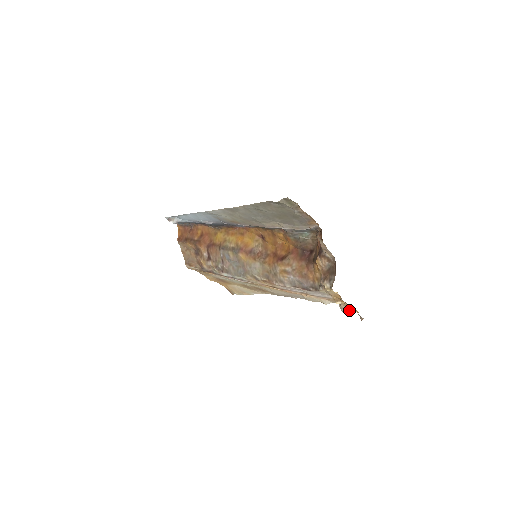
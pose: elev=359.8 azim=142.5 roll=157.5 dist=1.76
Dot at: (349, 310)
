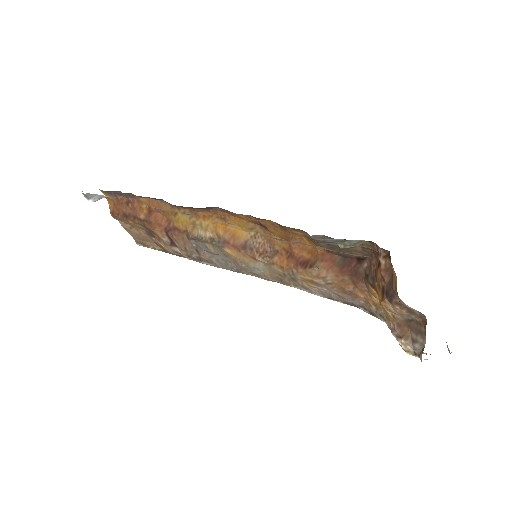
Dot at: occluded
